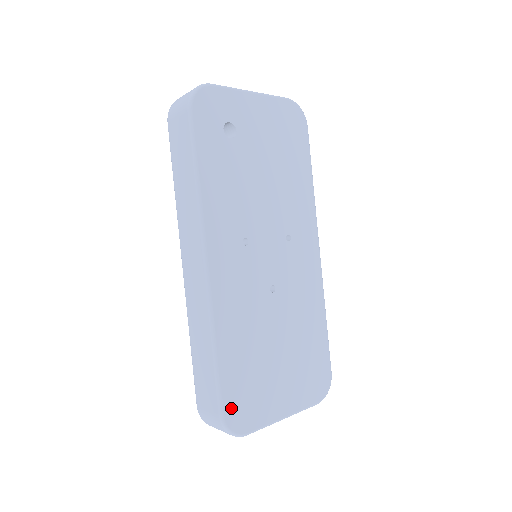
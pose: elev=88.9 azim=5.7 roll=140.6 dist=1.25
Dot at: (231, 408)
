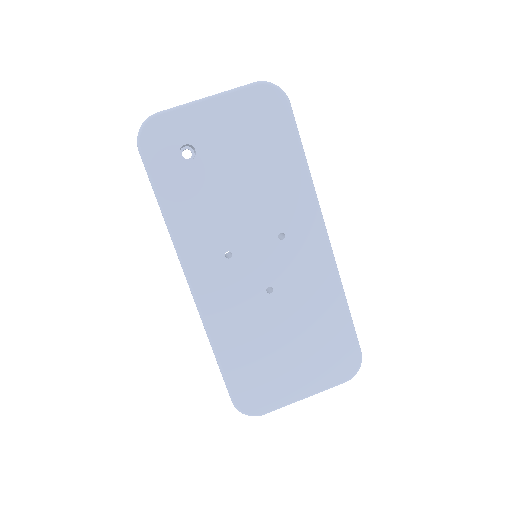
Dot at: (242, 396)
